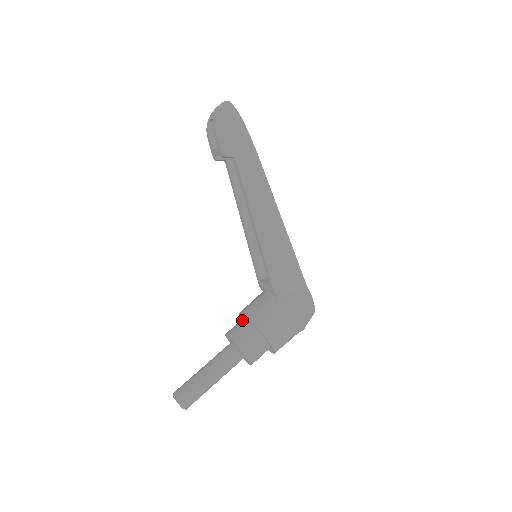
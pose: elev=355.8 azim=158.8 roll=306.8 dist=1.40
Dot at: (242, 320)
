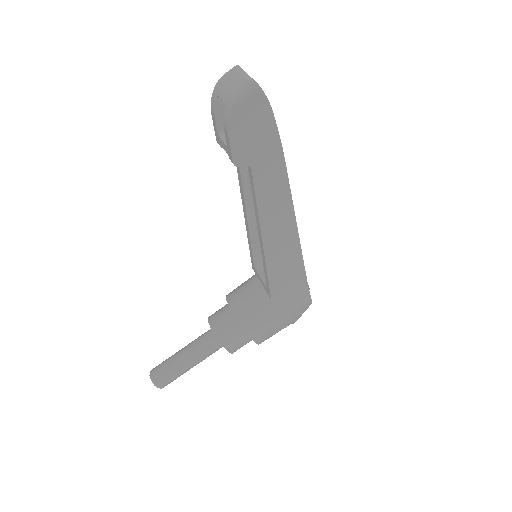
Dot at: (229, 312)
